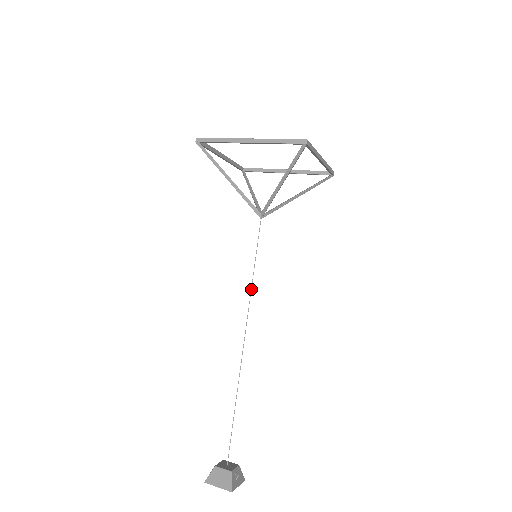
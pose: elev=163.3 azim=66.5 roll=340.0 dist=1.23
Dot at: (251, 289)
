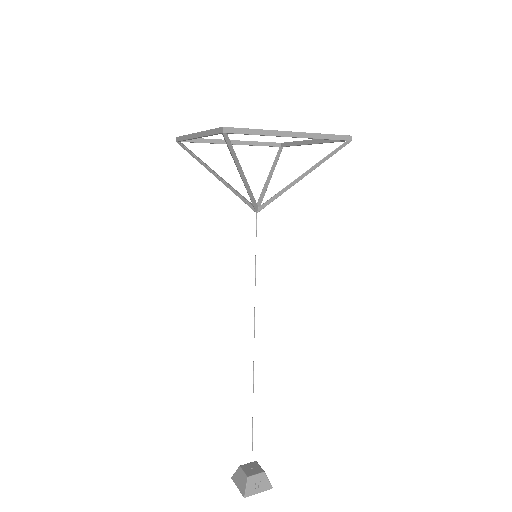
Dot at: occluded
